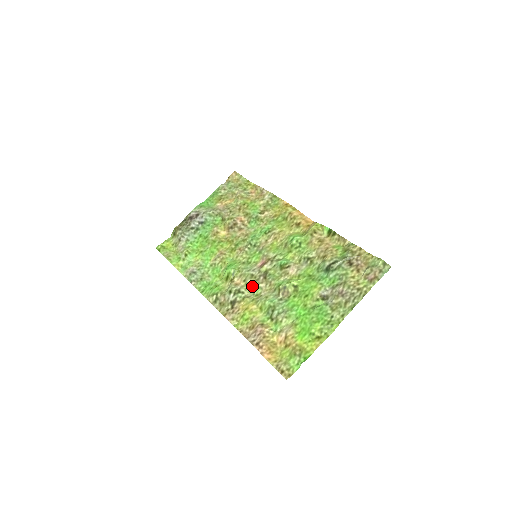
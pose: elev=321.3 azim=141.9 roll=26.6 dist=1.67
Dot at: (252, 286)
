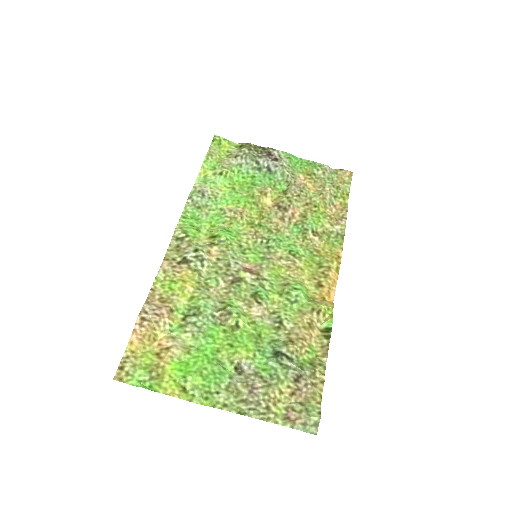
Dot at: (216, 272)
